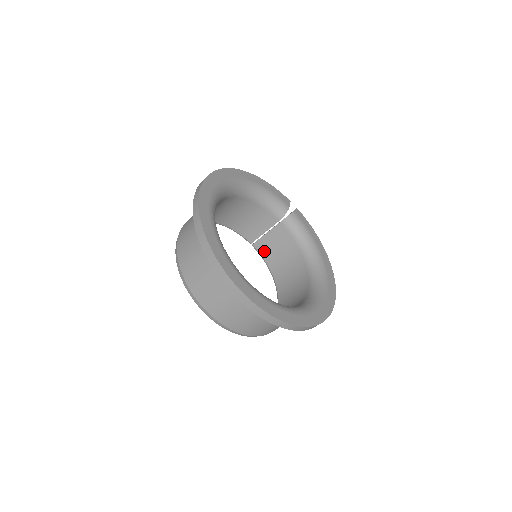
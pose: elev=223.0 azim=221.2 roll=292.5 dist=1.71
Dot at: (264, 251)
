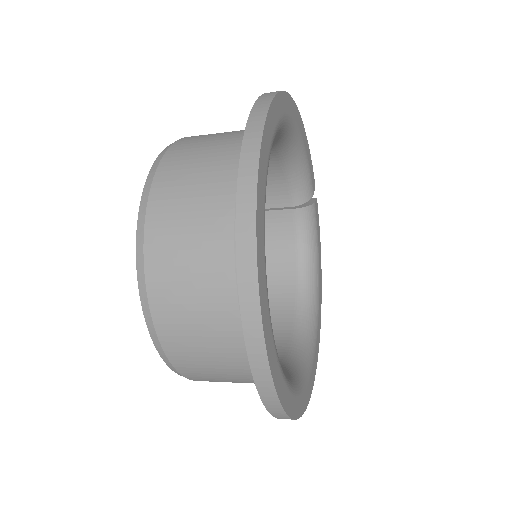
Dot at: occluded
